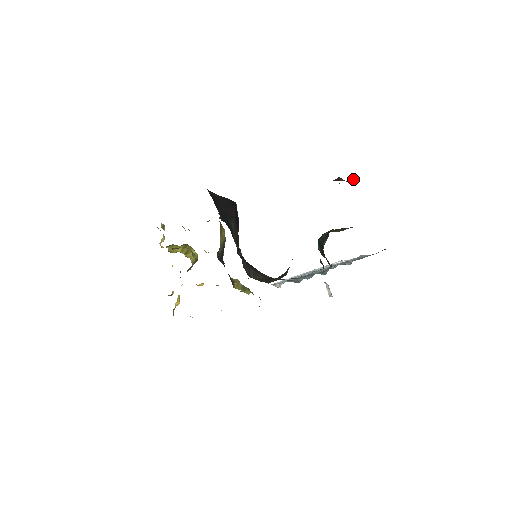
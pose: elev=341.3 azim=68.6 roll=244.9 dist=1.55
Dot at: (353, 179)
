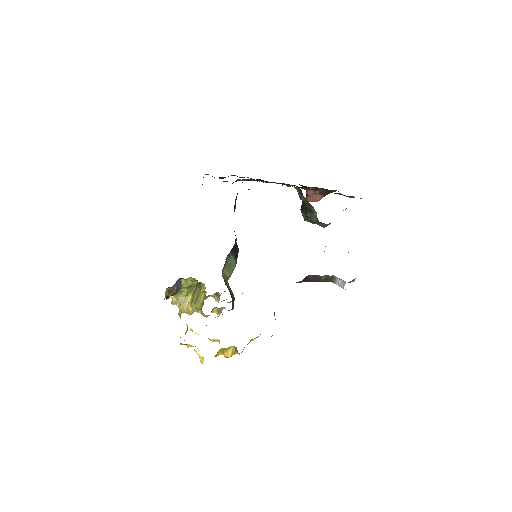
Dot at: (317, 191)
